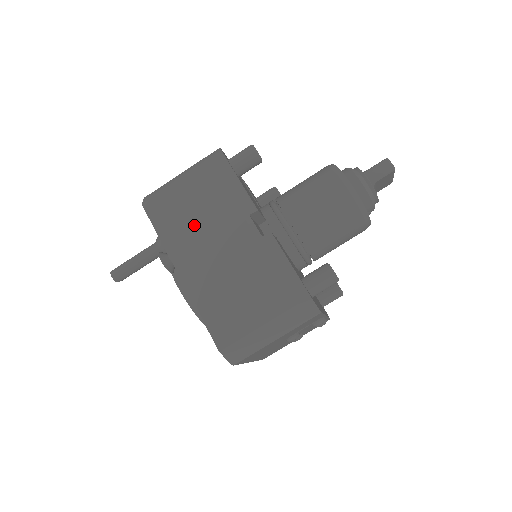
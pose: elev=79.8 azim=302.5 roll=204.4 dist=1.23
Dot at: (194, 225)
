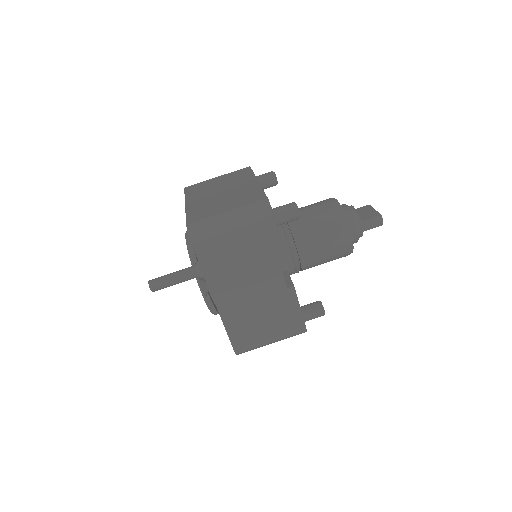
Dot at: (236, 270)
